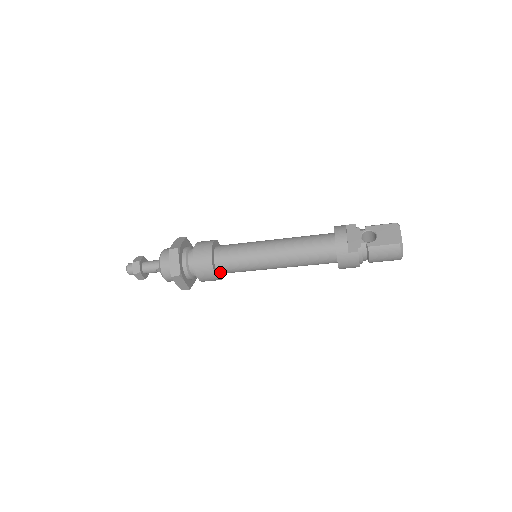
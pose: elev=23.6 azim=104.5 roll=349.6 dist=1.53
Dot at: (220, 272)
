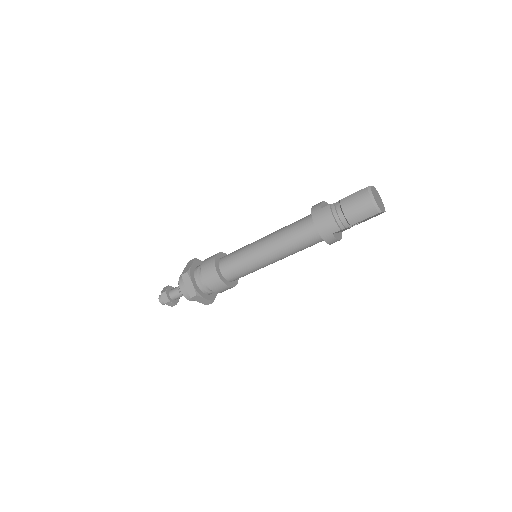
Dot at: (223, 272)
